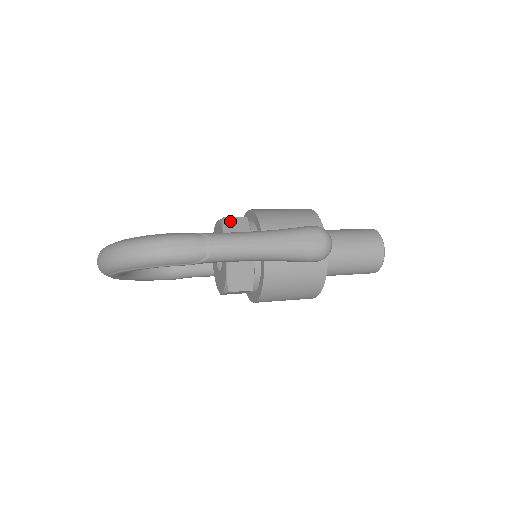
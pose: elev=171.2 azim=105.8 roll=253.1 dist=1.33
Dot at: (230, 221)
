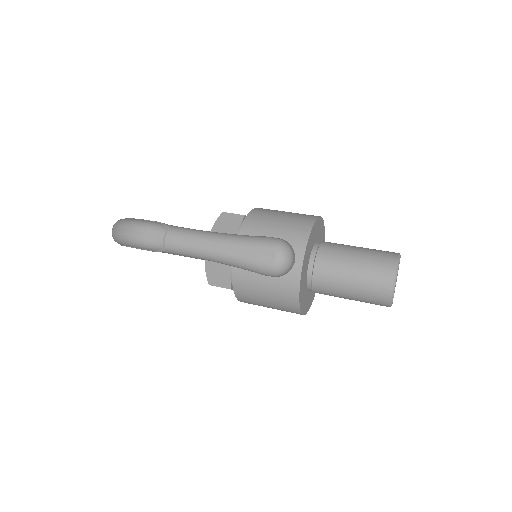
Dot at: (226, 217)
